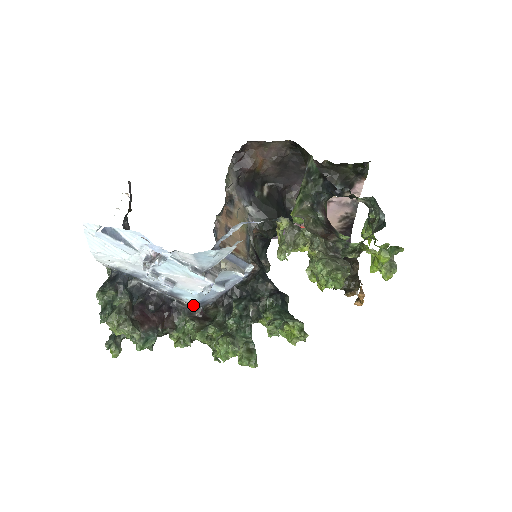
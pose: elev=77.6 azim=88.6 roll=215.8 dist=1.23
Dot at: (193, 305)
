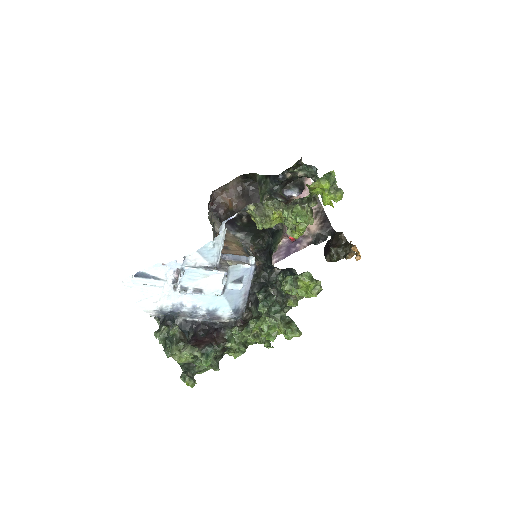
Dot at: (233, 320)
